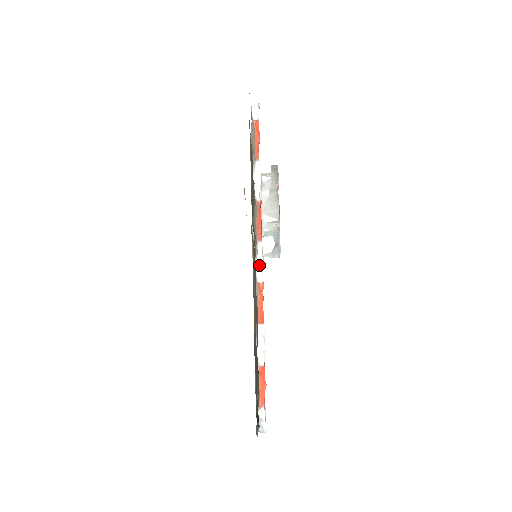
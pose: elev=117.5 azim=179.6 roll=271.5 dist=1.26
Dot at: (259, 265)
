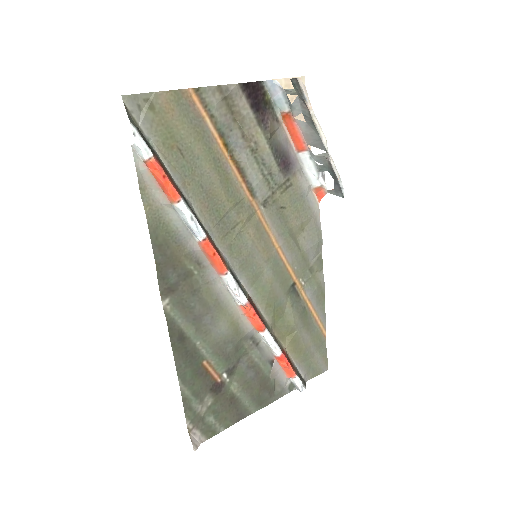
Dot at: (233, 293)
